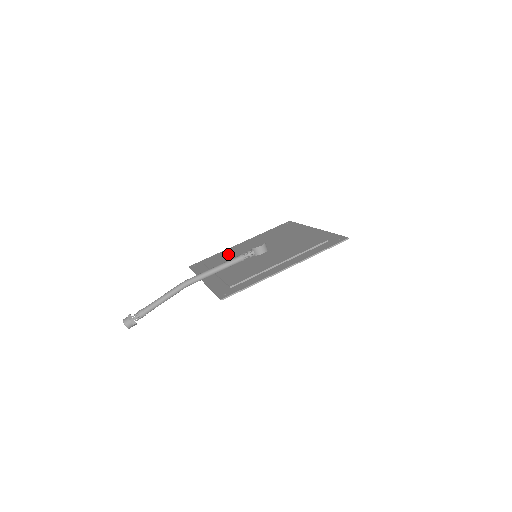
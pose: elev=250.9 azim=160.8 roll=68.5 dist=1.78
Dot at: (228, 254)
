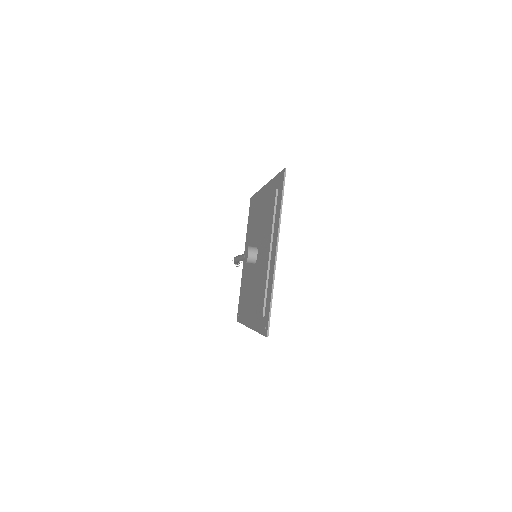
Dot at: (254, 216)
